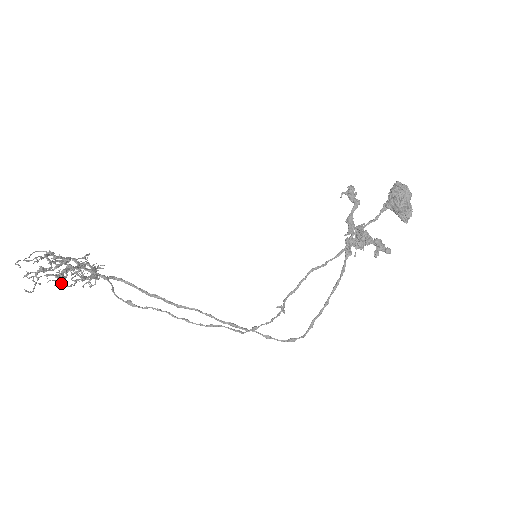
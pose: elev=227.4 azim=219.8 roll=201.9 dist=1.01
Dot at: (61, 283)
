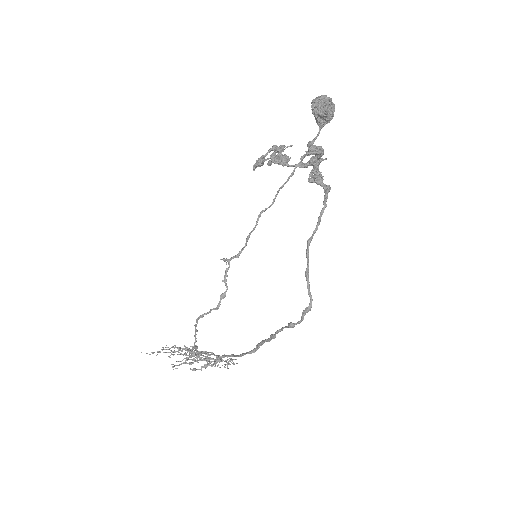
Dot at: (173, 354)
